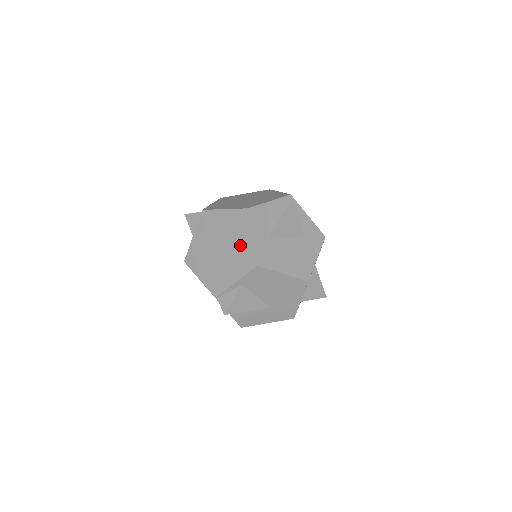
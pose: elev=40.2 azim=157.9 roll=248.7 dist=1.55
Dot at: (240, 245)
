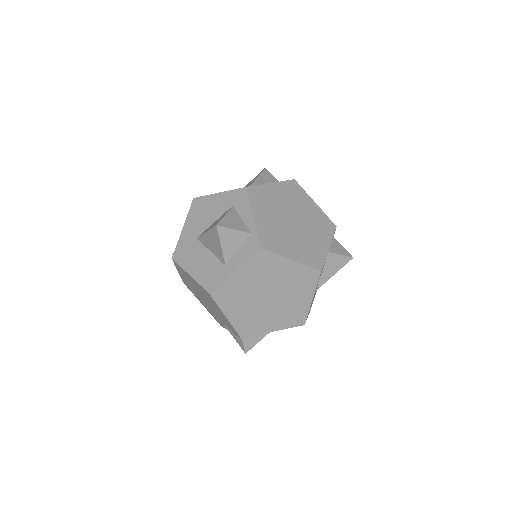
Dot at: (295, 302)
